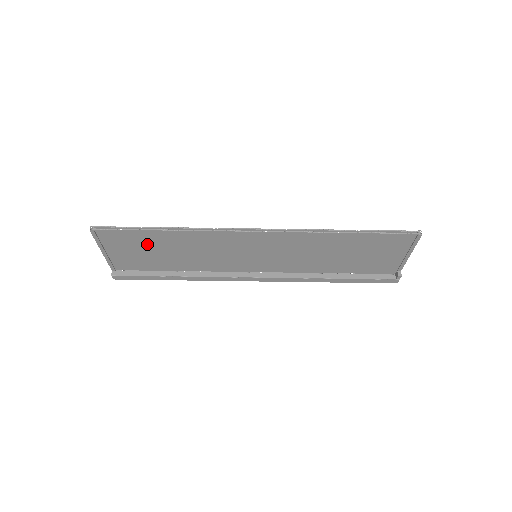
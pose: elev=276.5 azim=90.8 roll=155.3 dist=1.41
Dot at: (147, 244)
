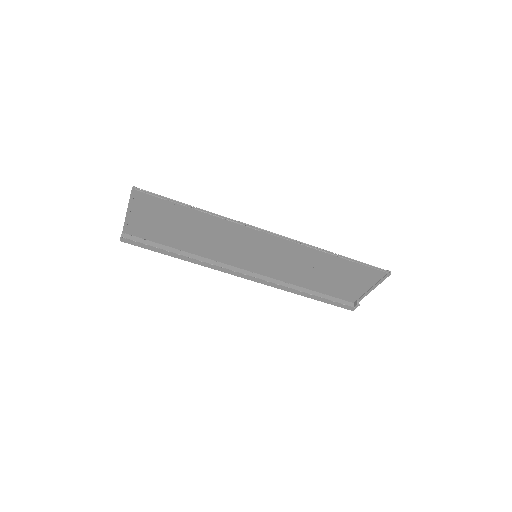
Dot at: (172, 218)
